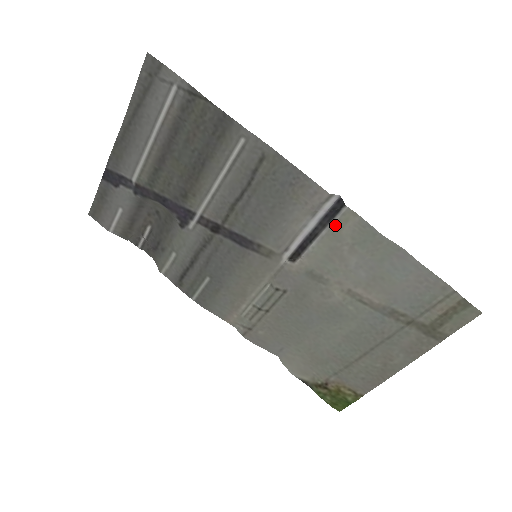
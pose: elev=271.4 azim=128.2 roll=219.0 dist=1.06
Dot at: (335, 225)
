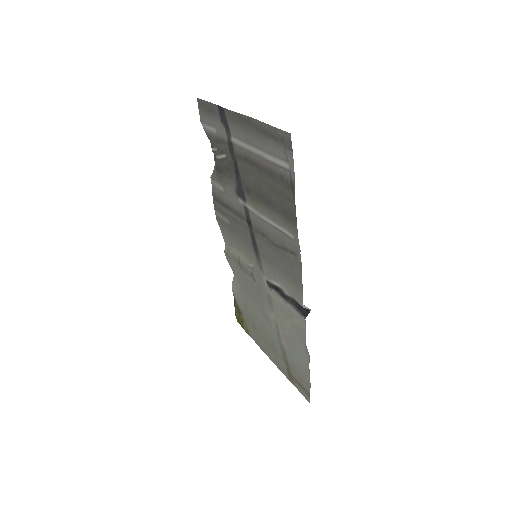
Dot at: (294, 313)
